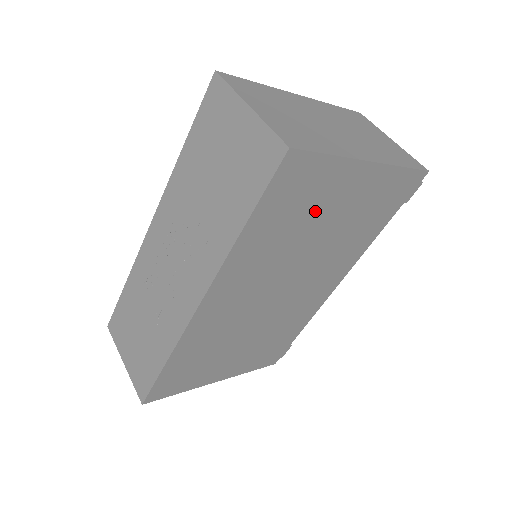
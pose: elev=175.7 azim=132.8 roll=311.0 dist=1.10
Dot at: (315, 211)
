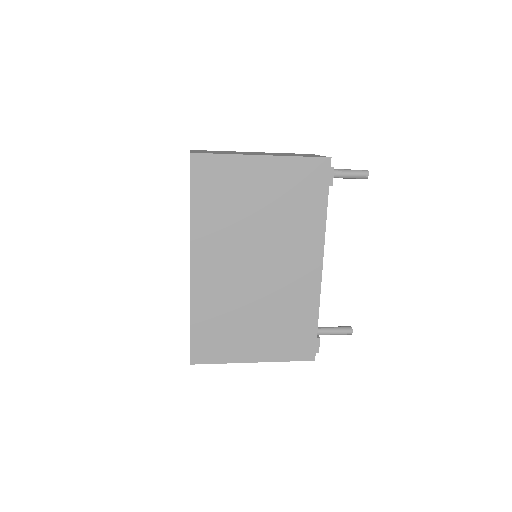
Dot at: (240, 193)
